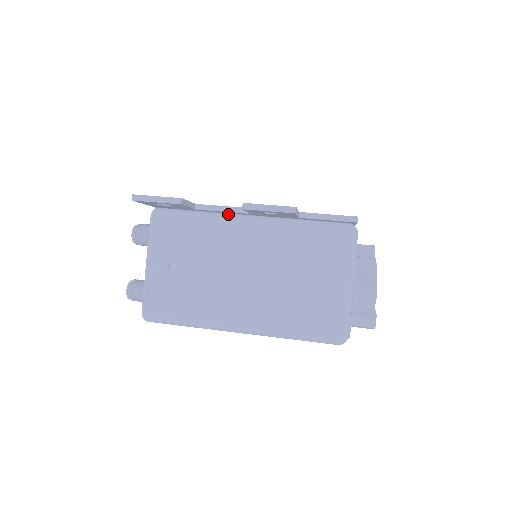
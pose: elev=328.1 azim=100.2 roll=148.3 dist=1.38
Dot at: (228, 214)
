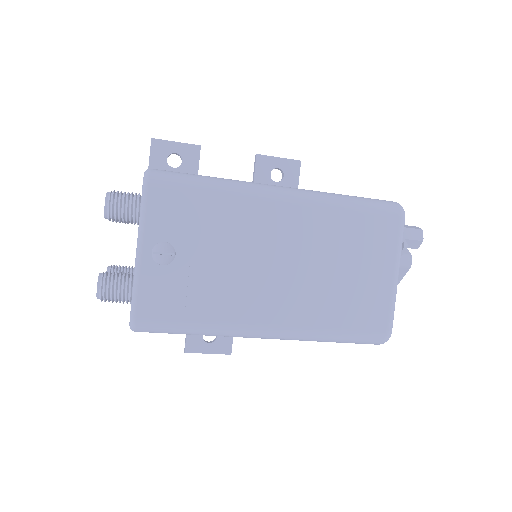
Dot at: occluded
